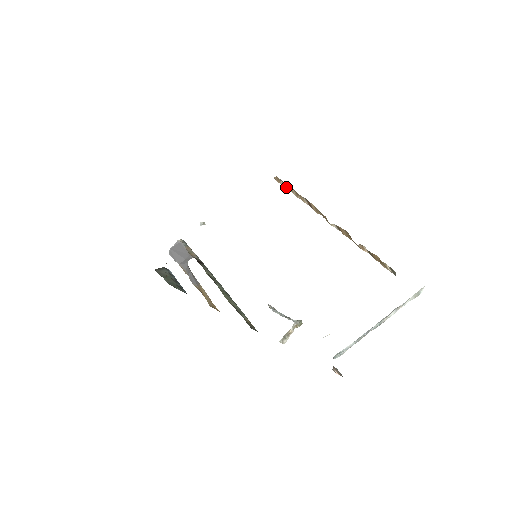
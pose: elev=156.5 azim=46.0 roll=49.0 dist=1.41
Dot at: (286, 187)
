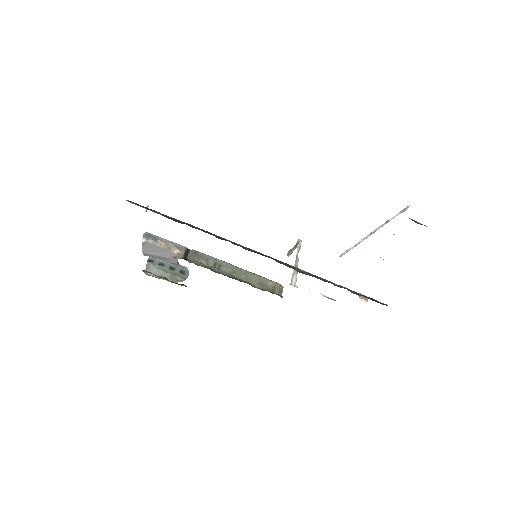
Dot at: occluded
